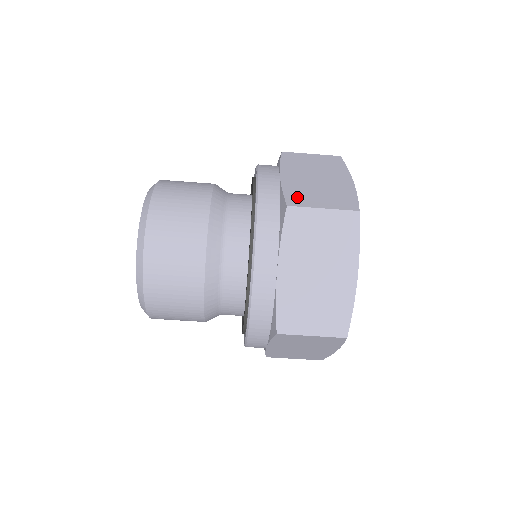
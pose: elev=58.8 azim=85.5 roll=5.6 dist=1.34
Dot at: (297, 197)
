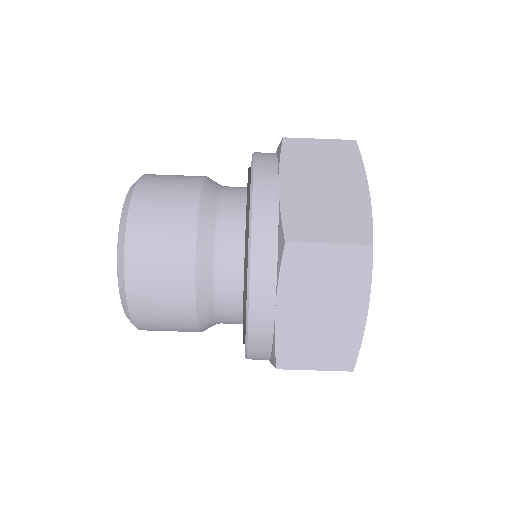
Dot at: (298, 225)
